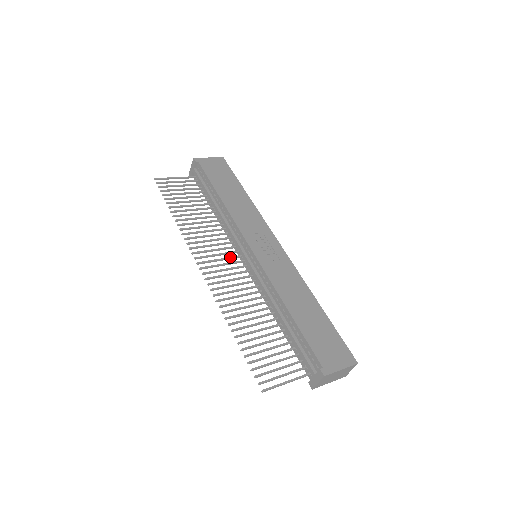
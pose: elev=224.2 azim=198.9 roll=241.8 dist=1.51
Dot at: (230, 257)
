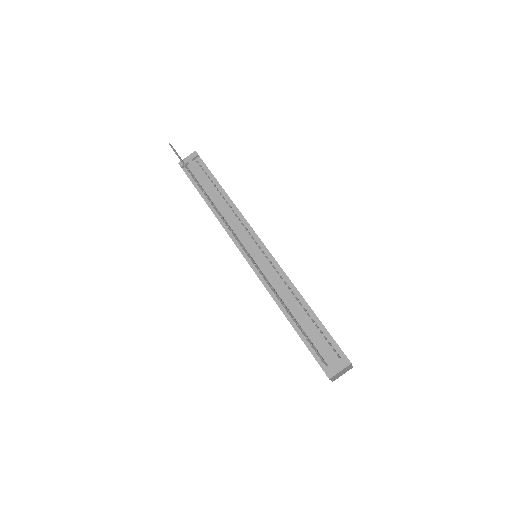
Dot at: occluded
